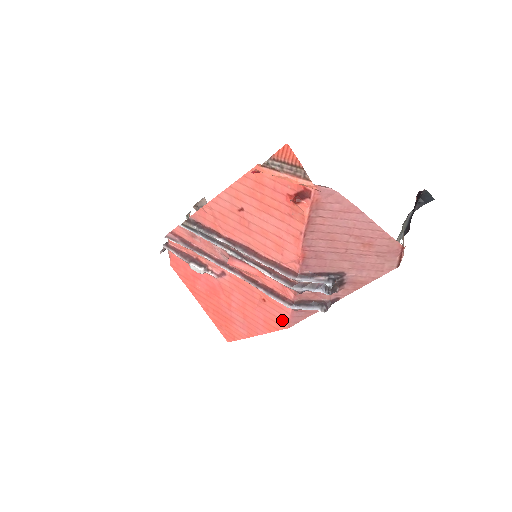
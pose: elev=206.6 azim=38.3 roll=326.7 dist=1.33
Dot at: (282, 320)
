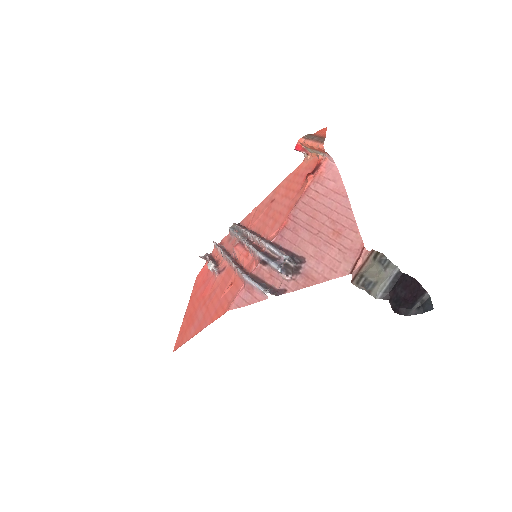
Dot at: (229, 303)
